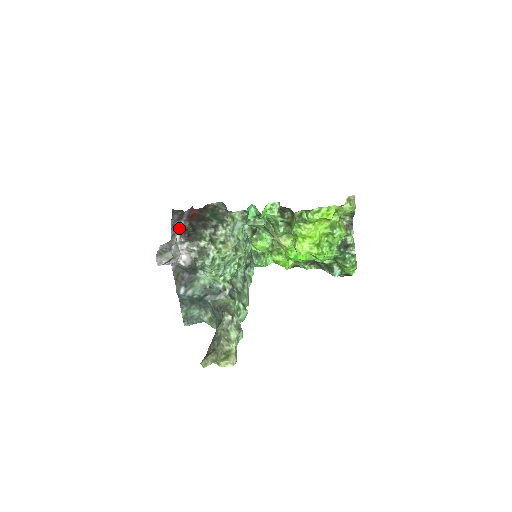
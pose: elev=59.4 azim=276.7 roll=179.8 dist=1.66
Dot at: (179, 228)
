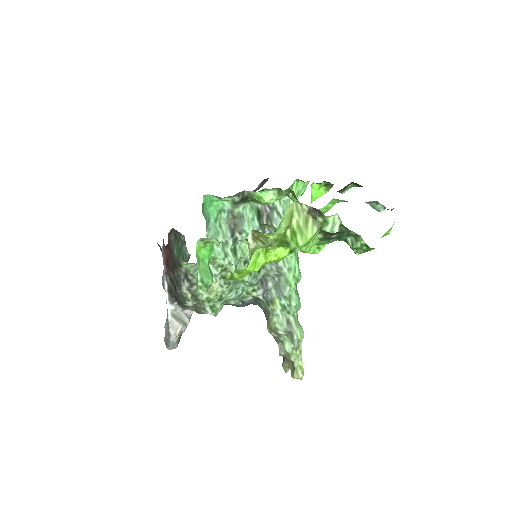
Dot at: occluded
